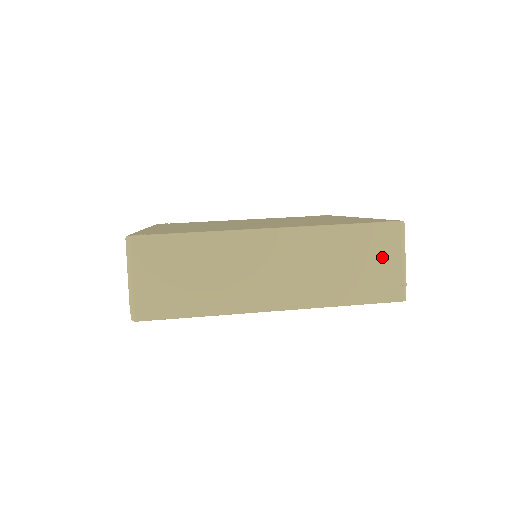
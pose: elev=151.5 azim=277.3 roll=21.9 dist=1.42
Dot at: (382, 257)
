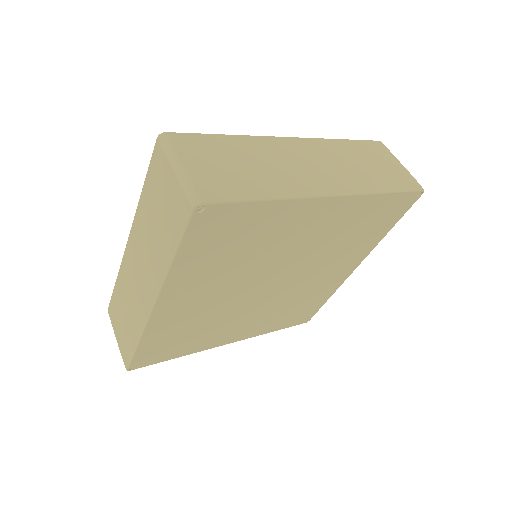
Dot at: (385, 160)
